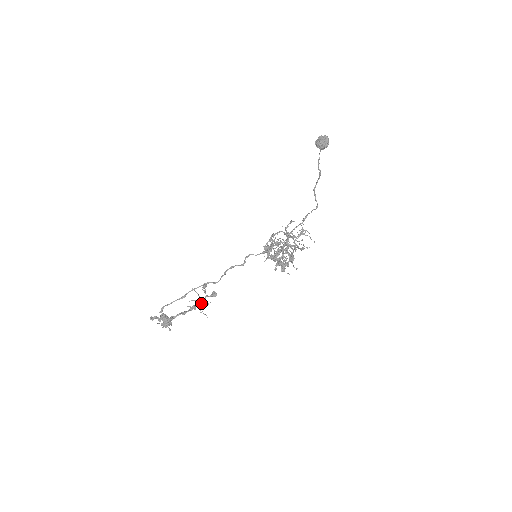
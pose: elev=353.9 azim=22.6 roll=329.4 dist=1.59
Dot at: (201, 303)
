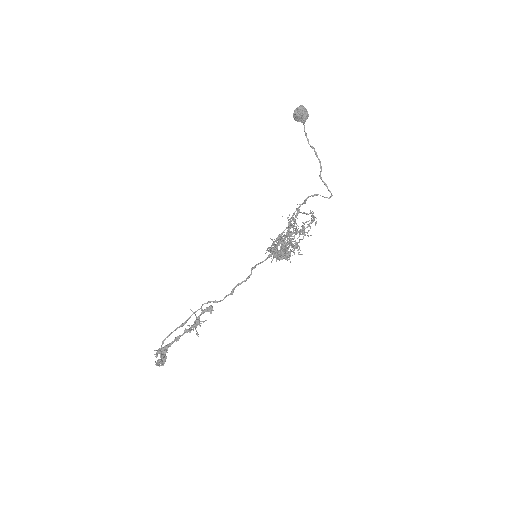
Dot at: (195, 322)
